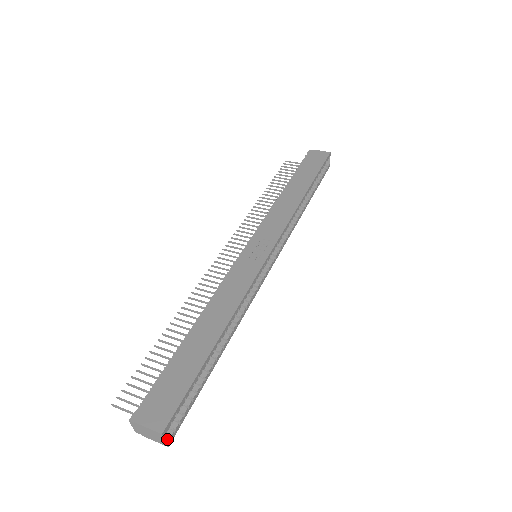
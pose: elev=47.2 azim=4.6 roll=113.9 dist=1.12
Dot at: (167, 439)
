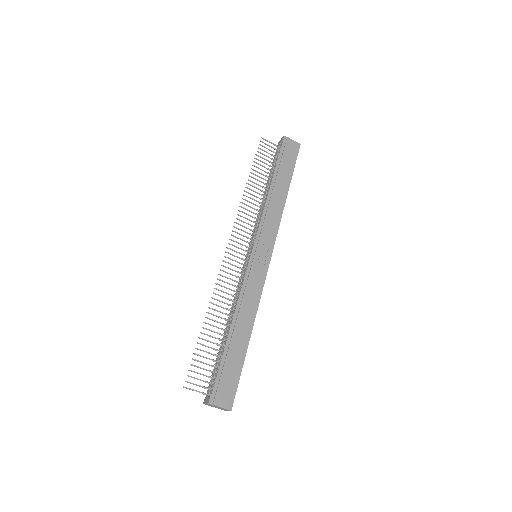
Dot at: occluded
